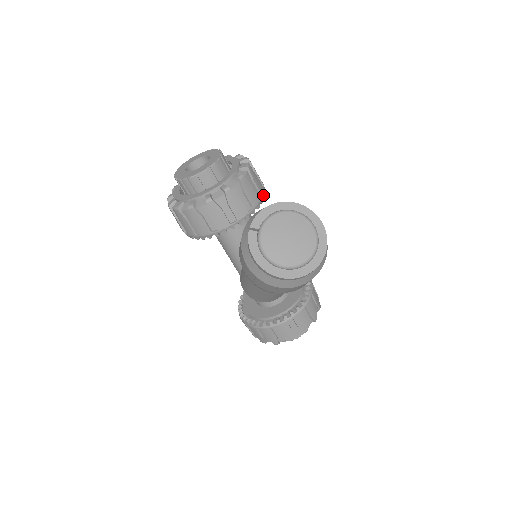
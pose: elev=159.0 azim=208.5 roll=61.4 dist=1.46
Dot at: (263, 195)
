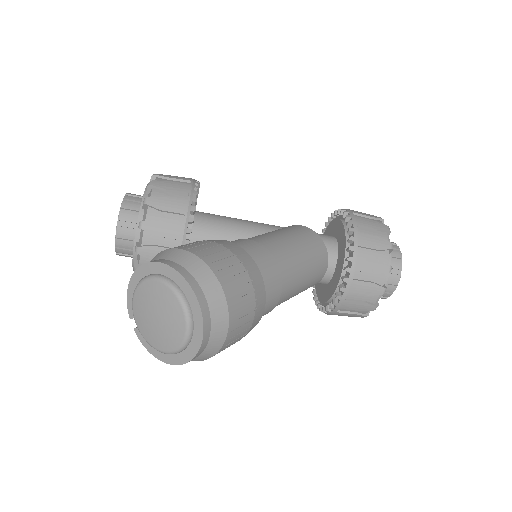
Dot at: (187, 212)
